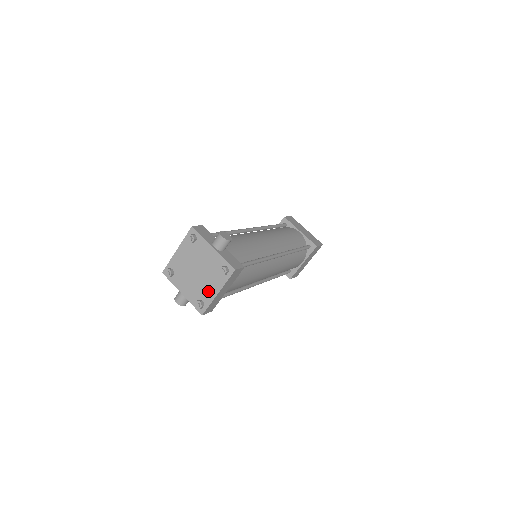
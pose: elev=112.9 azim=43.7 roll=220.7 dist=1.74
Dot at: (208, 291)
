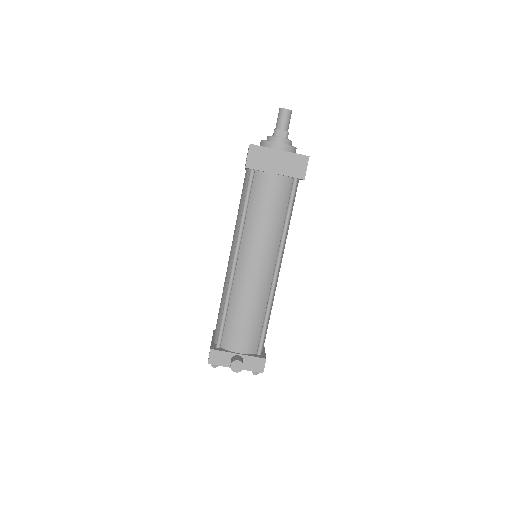
Dot at: occluded
